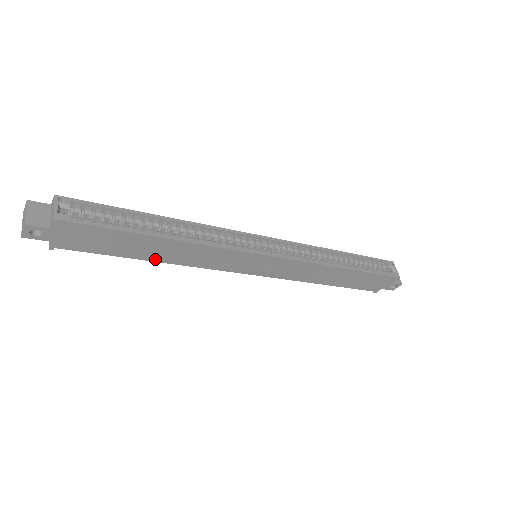
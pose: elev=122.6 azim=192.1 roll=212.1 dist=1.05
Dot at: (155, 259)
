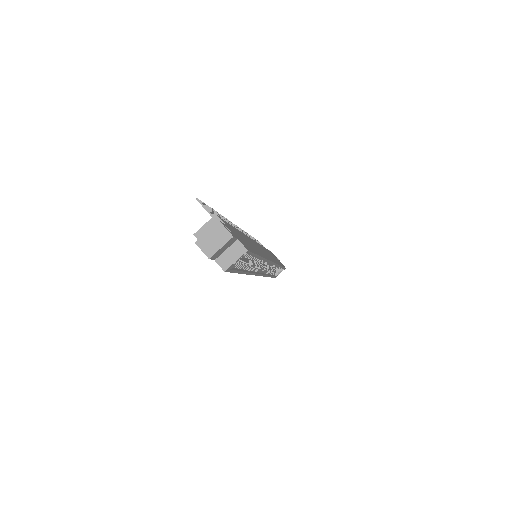
Dot at: occluded
